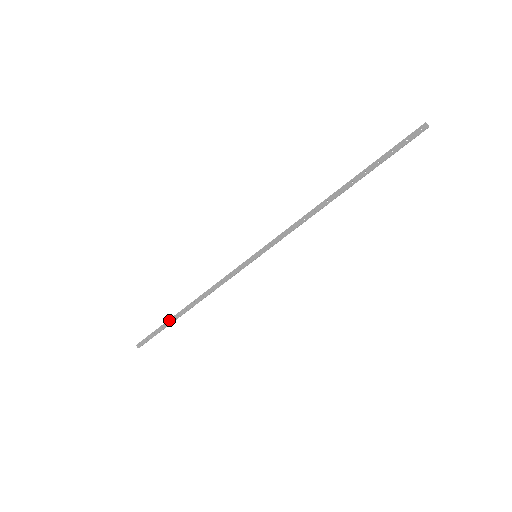
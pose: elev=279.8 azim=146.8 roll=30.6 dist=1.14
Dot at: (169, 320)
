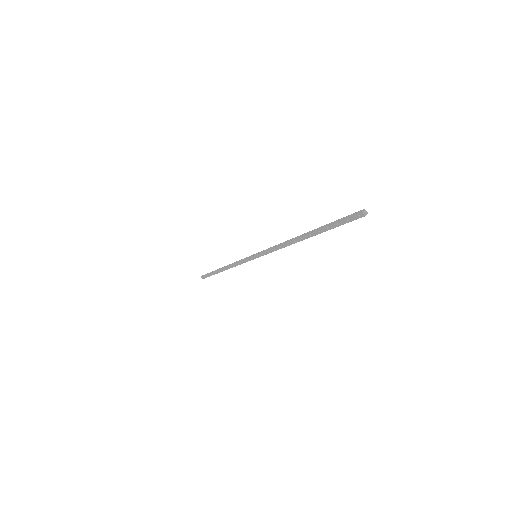
Dot at: (214, 272)
